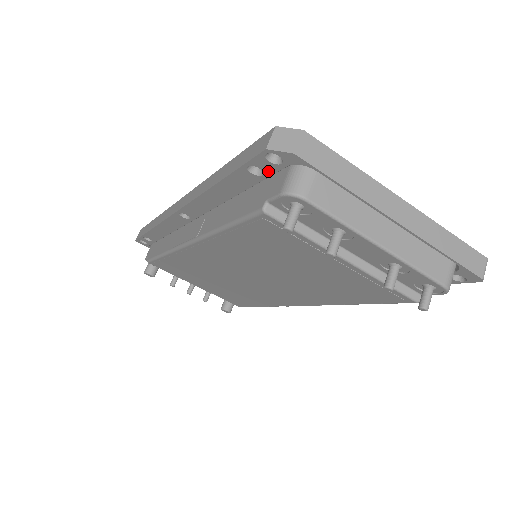
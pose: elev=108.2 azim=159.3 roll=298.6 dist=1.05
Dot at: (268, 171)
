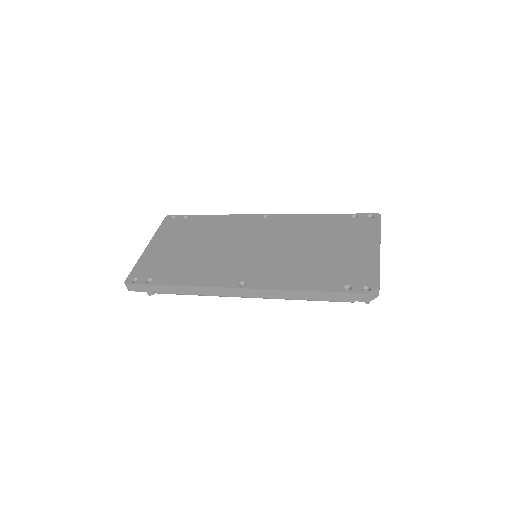
Dot at: occluded
